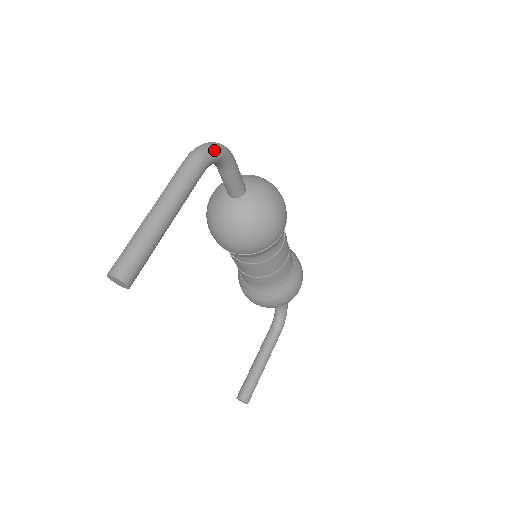
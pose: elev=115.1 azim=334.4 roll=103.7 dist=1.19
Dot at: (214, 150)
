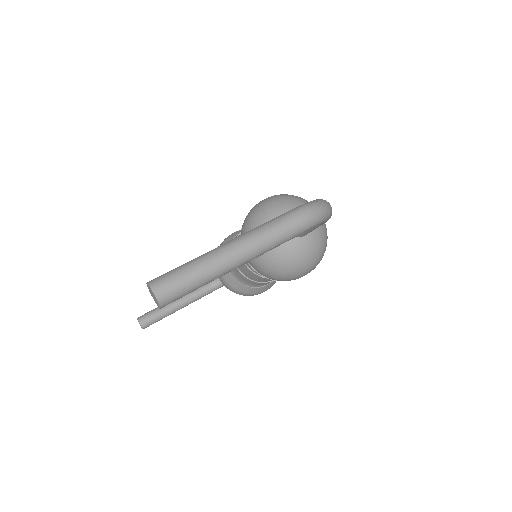
Dot at: (324, 219)
